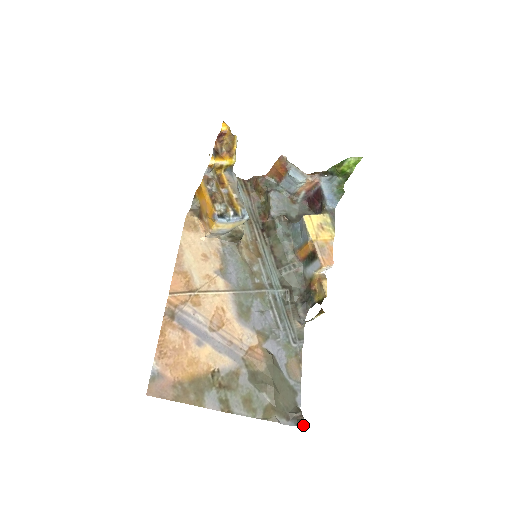
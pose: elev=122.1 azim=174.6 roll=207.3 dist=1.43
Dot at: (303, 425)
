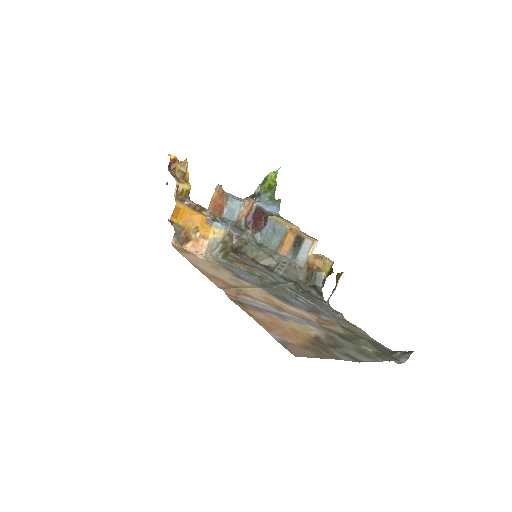
Dot at: occluded
